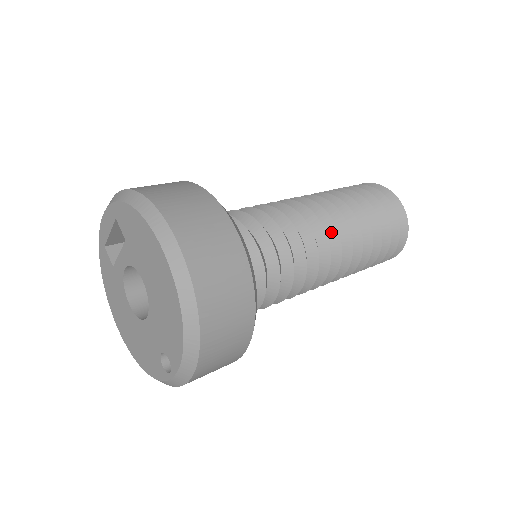
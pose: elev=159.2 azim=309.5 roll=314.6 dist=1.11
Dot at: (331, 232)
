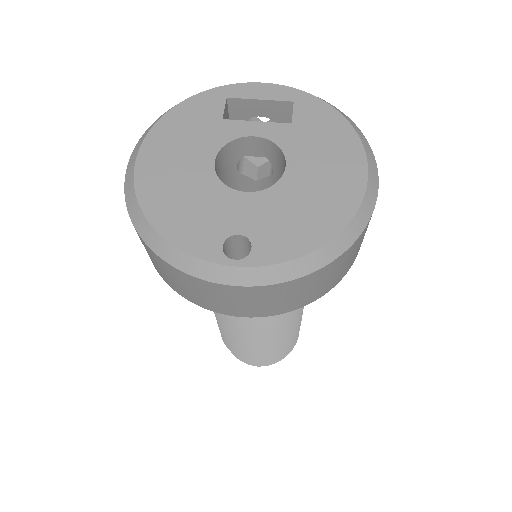
Dot at: occluded
